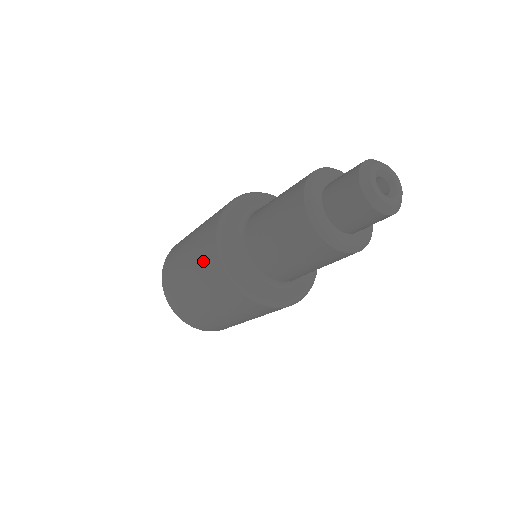
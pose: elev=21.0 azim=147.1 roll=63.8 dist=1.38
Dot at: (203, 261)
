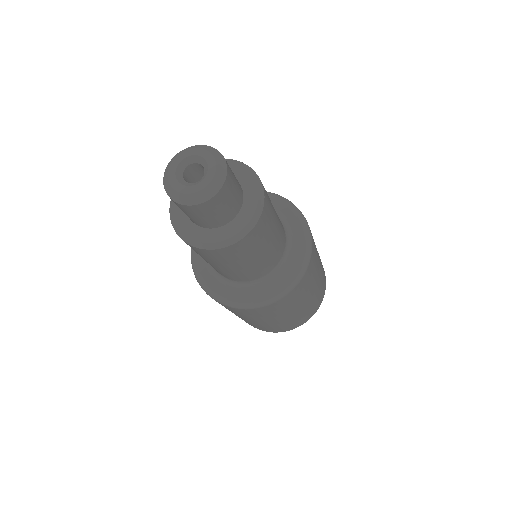
Dot at: occluded
